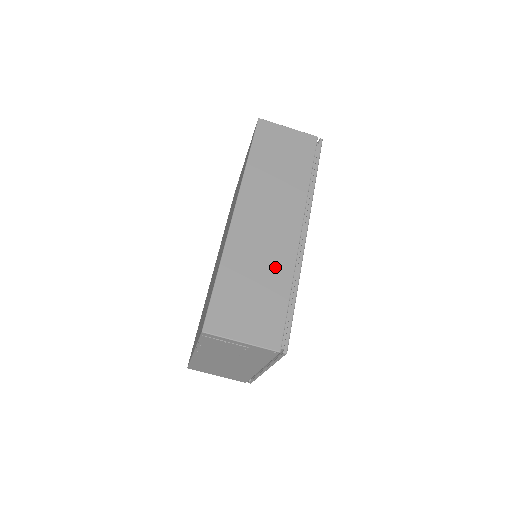
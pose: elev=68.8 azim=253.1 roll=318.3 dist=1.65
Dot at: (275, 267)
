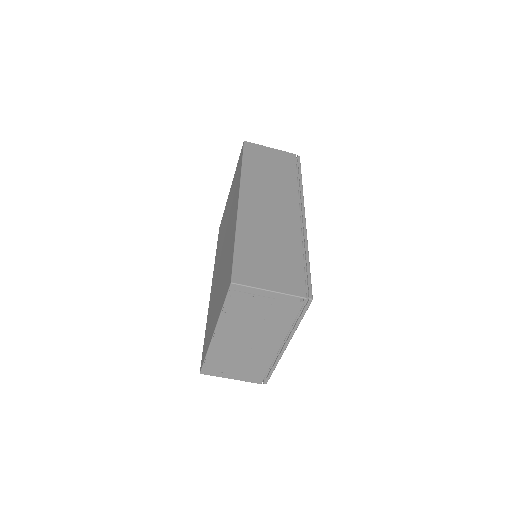
Dot at: (285, 237)
